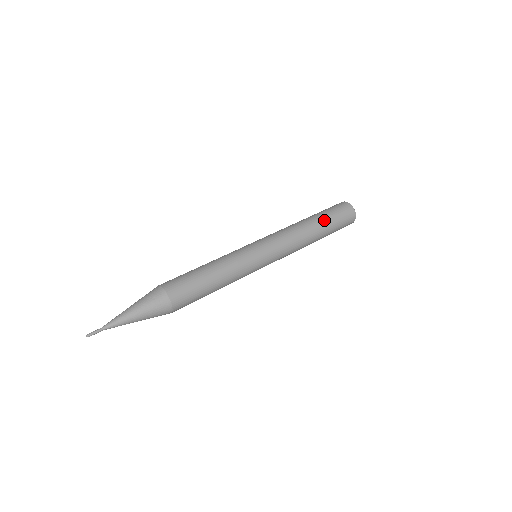
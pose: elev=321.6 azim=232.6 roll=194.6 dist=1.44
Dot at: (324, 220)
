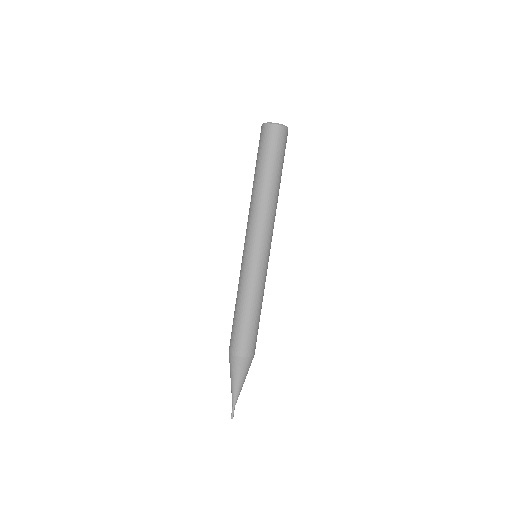
Dot at: occluded
